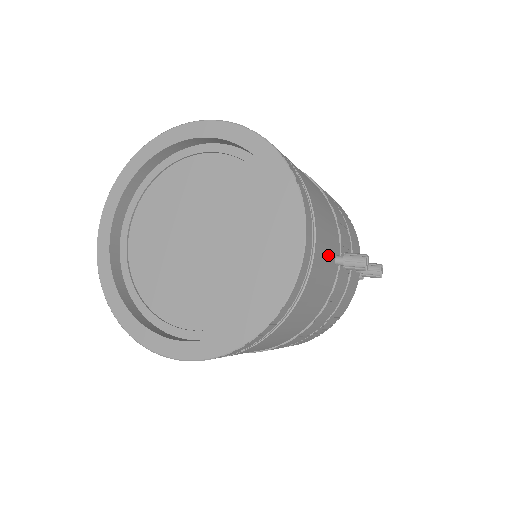
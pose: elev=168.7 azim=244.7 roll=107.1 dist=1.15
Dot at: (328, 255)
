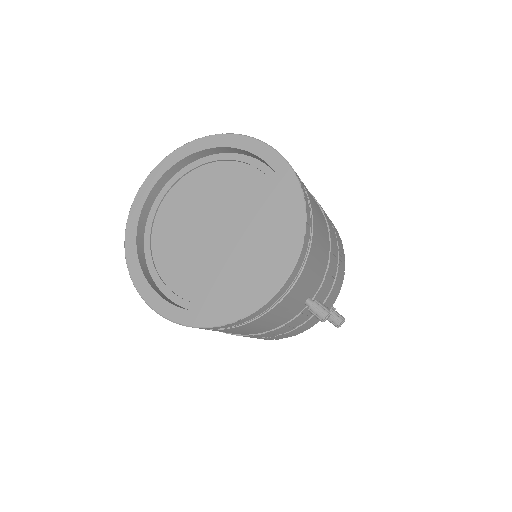
Dot at: (301, 296)
